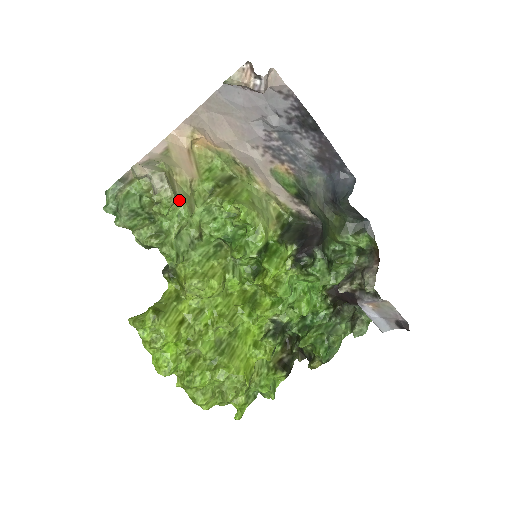
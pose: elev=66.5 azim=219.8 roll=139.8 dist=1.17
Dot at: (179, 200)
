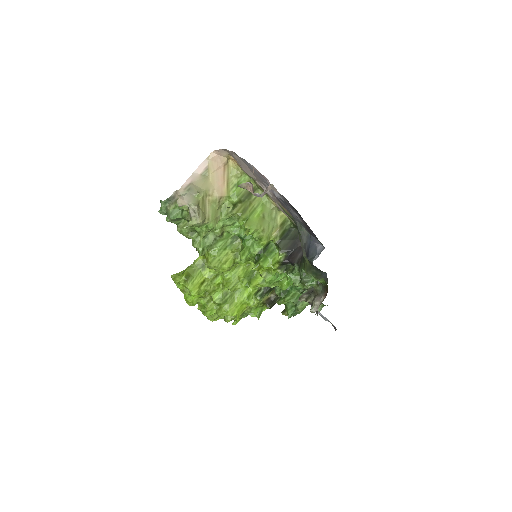
Dot at: (207, 219)
